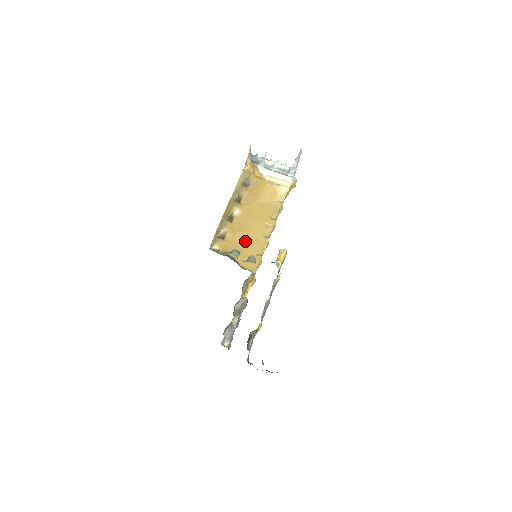
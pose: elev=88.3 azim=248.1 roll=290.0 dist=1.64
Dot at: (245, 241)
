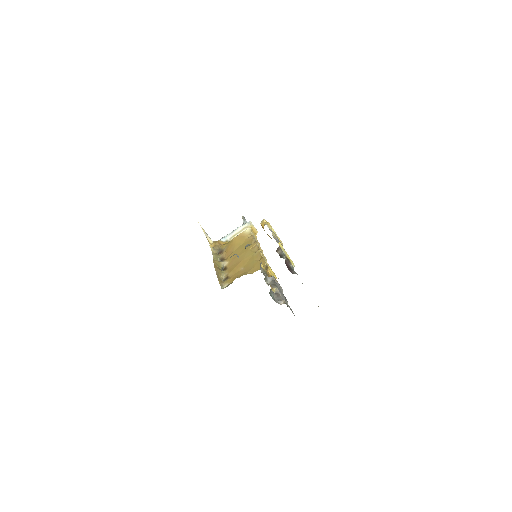
Dot at: (244, 265)
